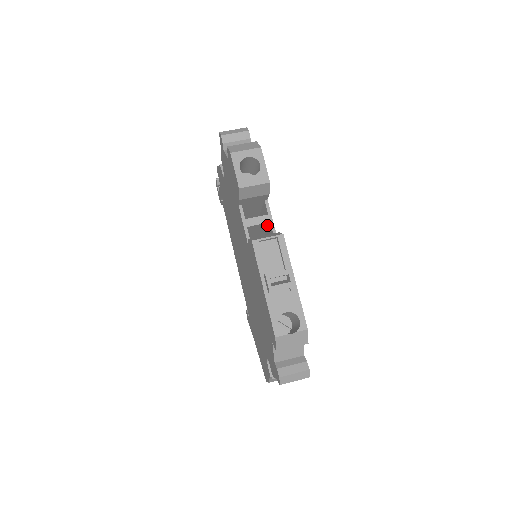
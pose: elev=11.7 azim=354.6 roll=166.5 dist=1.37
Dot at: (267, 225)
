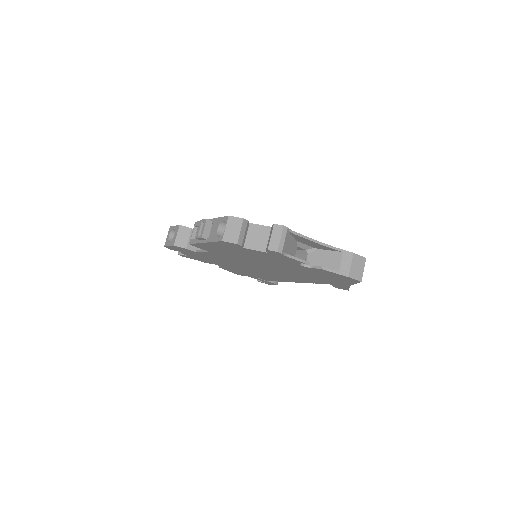
Dot at: occluded
